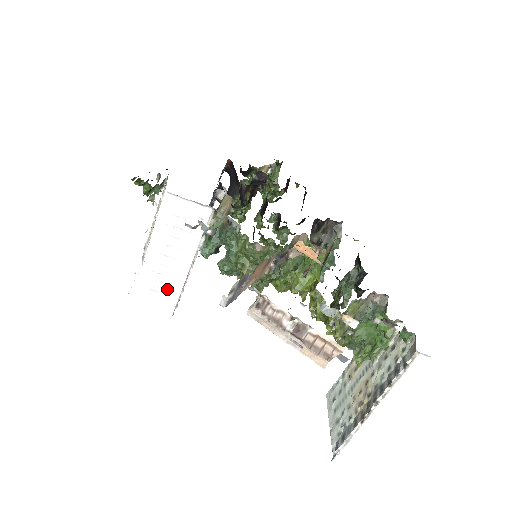
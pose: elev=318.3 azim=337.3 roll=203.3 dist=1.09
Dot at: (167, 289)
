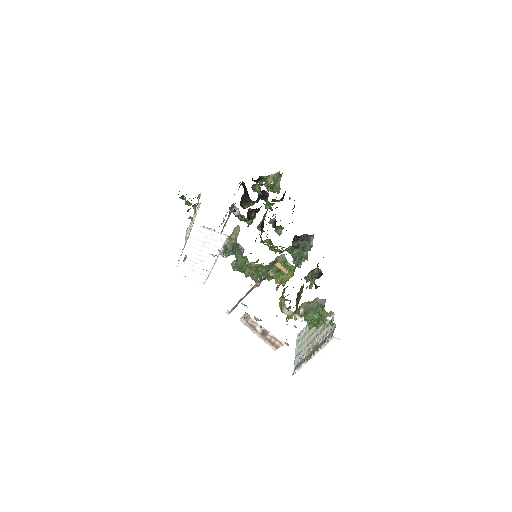
Dot at: (201, 271)
